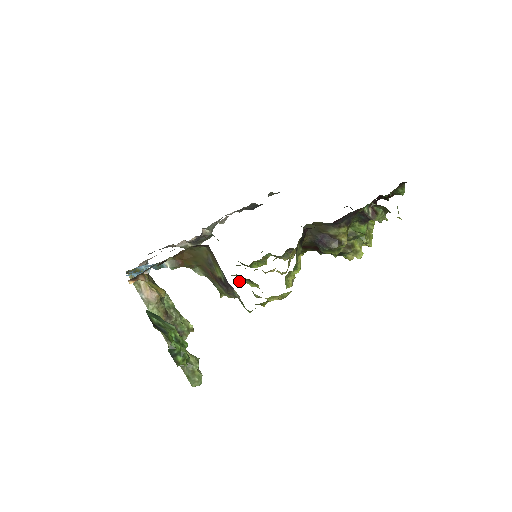
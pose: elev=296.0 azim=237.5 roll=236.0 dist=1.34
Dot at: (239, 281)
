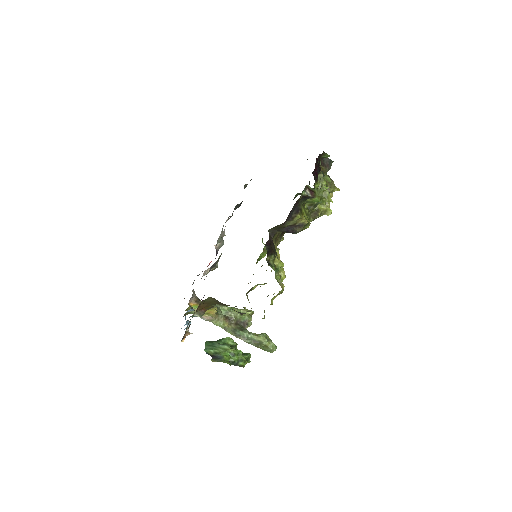
Dot at: (250, 290)
